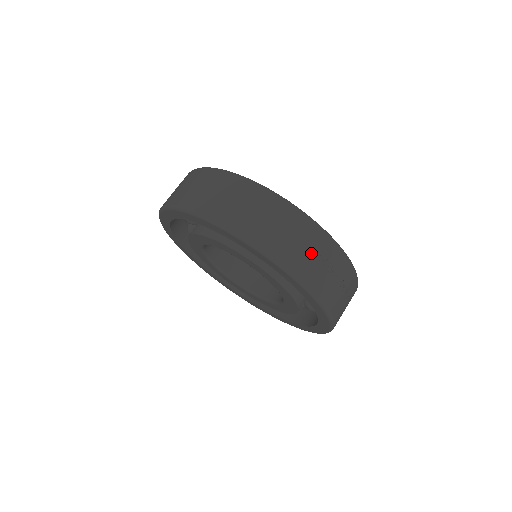
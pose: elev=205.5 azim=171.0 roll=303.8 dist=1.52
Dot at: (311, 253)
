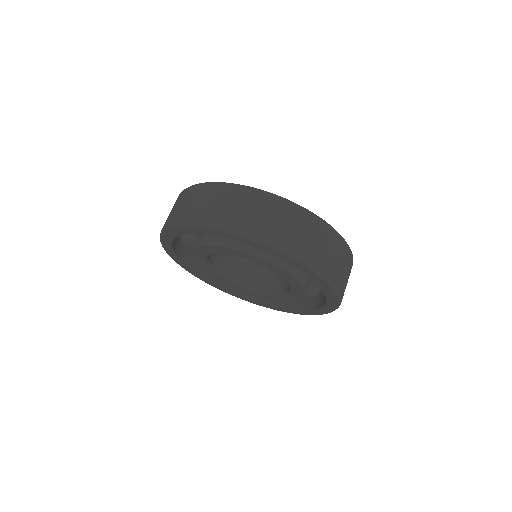
Dot at: (333, 255)
